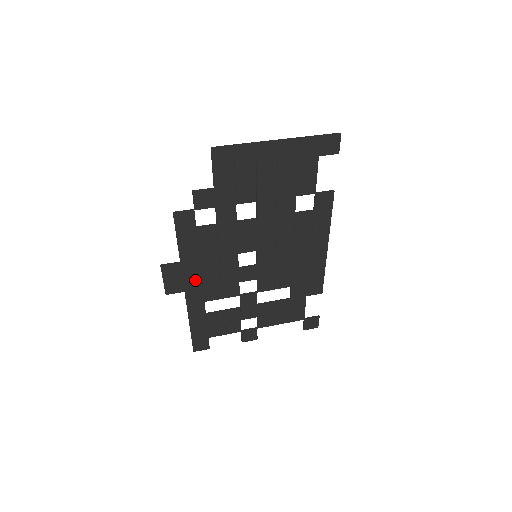
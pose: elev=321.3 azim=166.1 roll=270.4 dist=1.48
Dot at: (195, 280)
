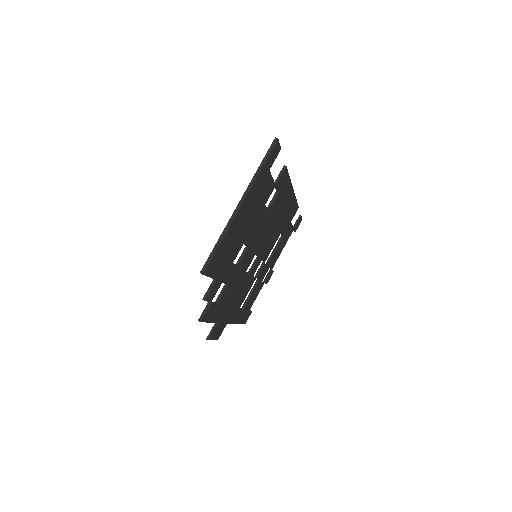
Dot at: (229, 313)
